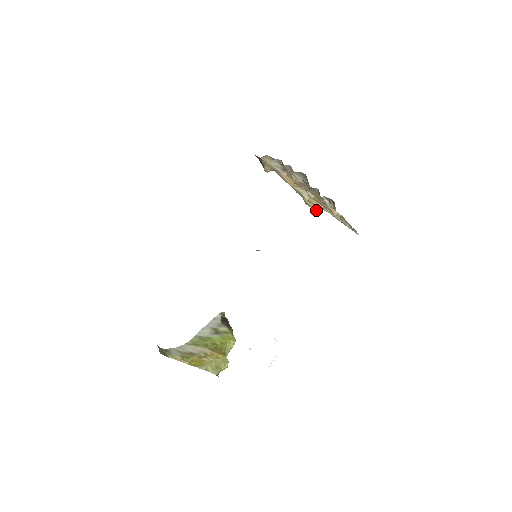
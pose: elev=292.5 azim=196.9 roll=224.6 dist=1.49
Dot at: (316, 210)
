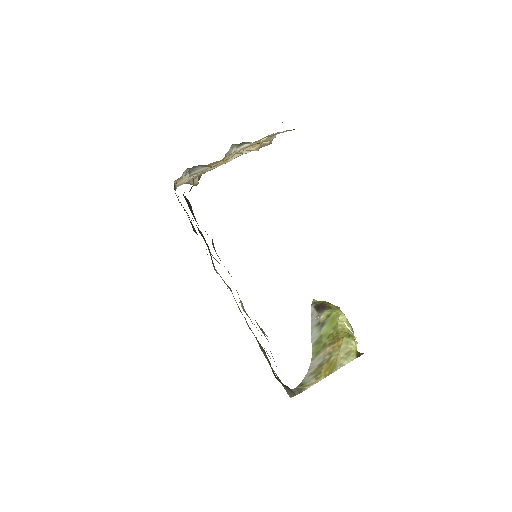
Dot at: occluded
